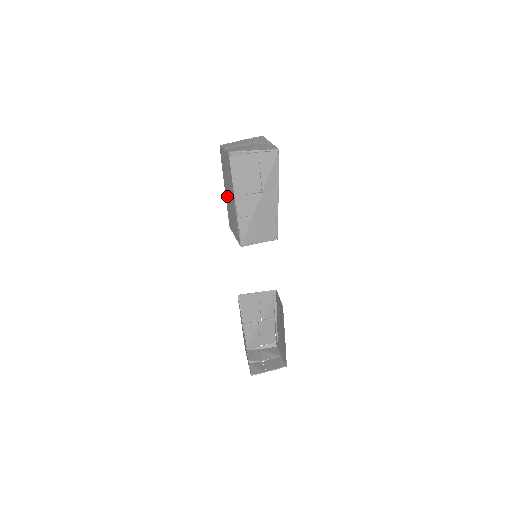
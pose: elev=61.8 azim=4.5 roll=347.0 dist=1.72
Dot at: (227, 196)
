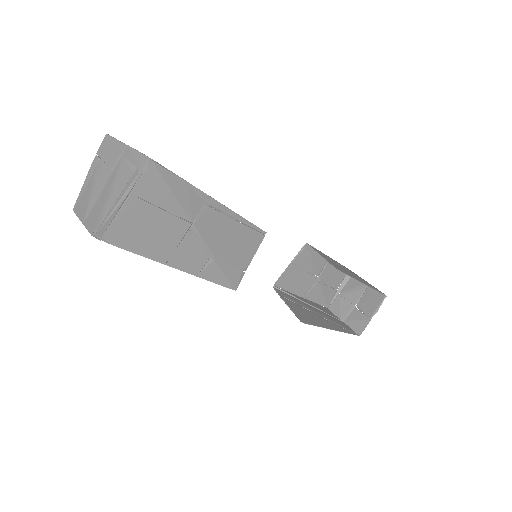
Dot at: occluded
